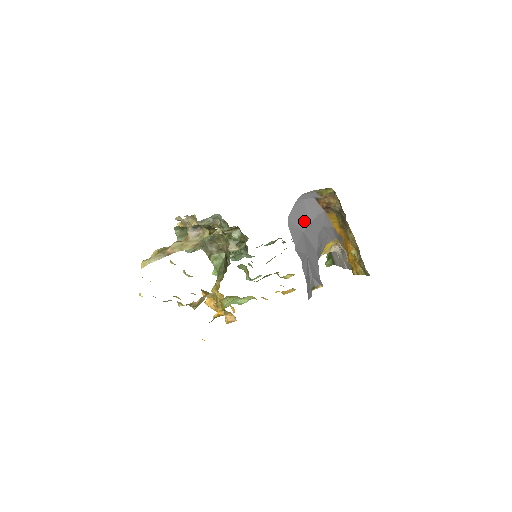
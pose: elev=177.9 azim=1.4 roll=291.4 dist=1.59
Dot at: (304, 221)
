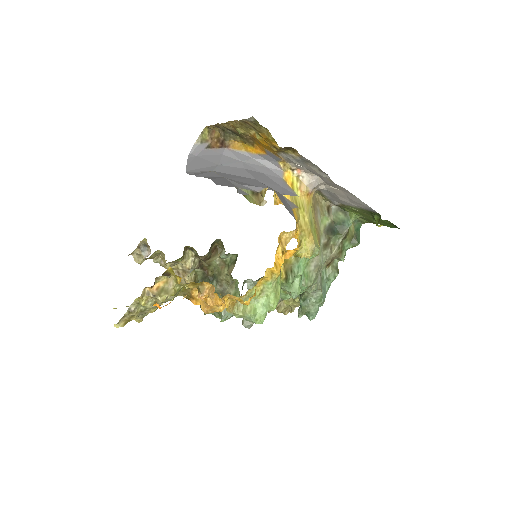
Dot at: (210, 166)
